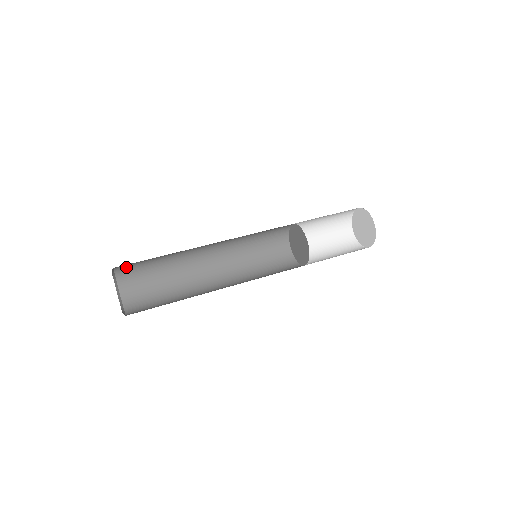
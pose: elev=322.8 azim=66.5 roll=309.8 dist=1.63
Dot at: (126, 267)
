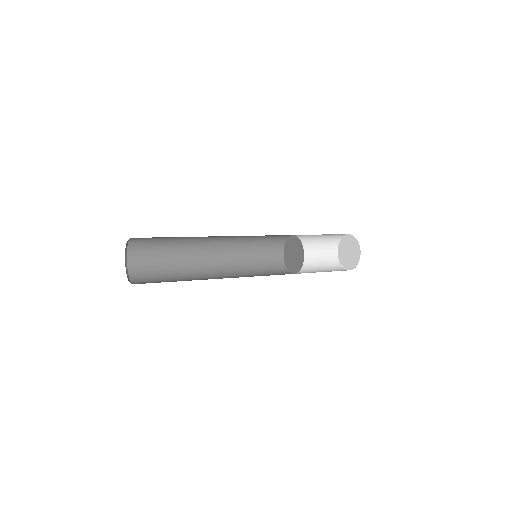
Dot at: (139, 245)
